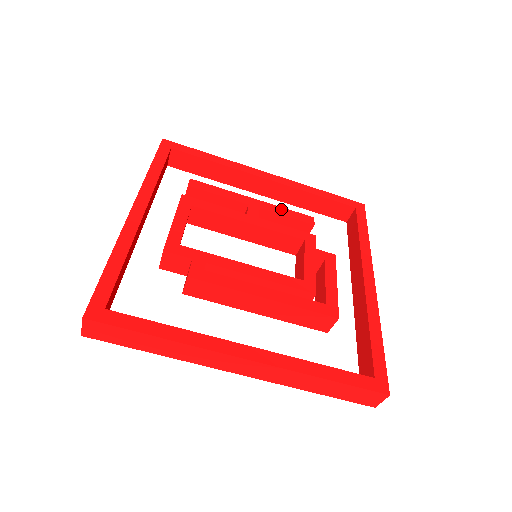
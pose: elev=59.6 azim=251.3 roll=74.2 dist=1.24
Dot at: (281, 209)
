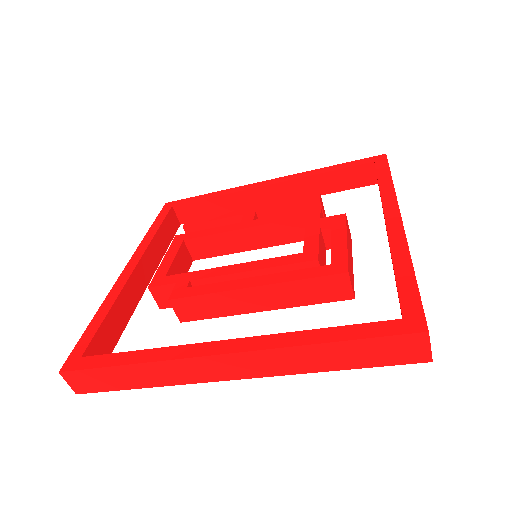
Dot at: (280, 202)
